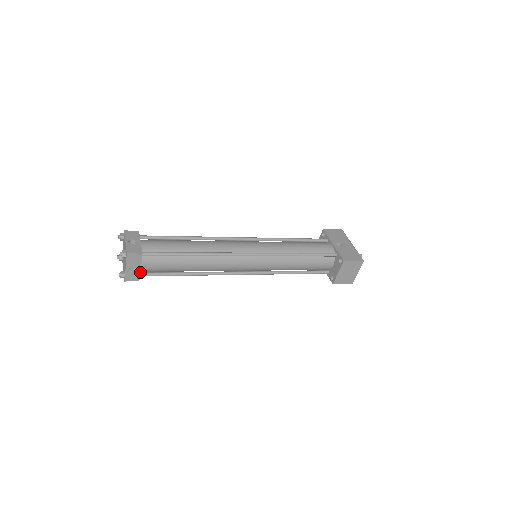
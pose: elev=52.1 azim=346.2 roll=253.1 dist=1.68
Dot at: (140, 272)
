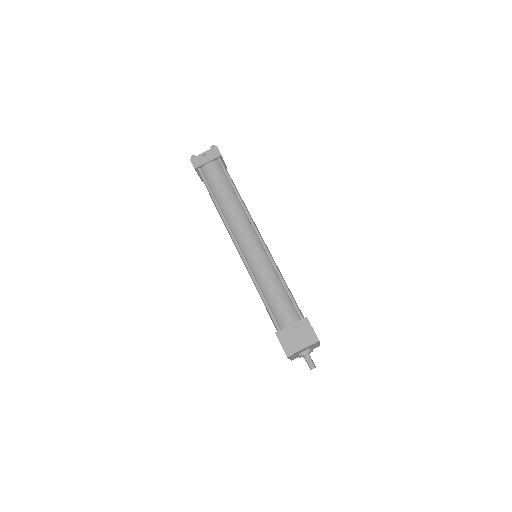
Dot at: (201, 169)
